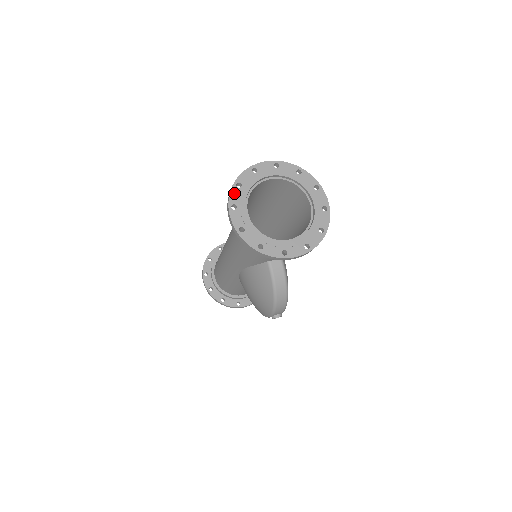
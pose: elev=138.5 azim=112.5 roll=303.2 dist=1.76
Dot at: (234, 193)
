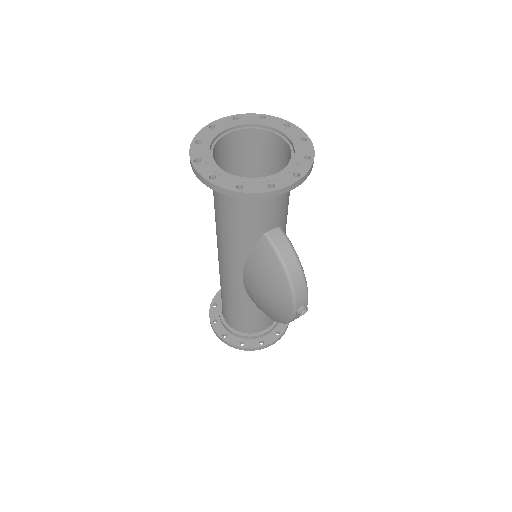
Dot at: (194, 149)
